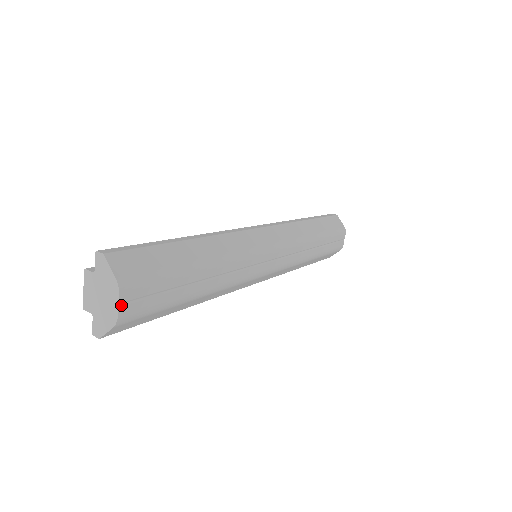
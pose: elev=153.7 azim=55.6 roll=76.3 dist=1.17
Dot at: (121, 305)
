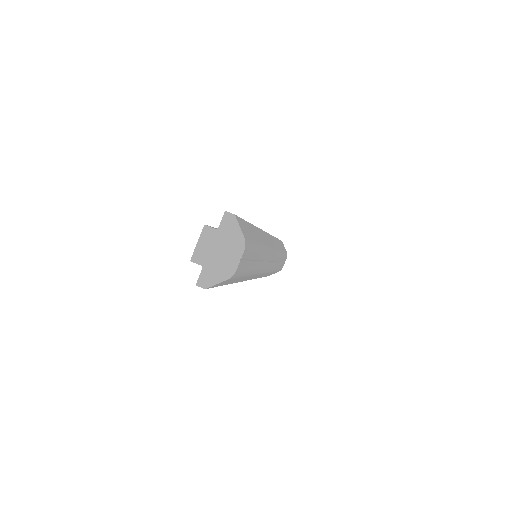
Dot at: (240, 261)
